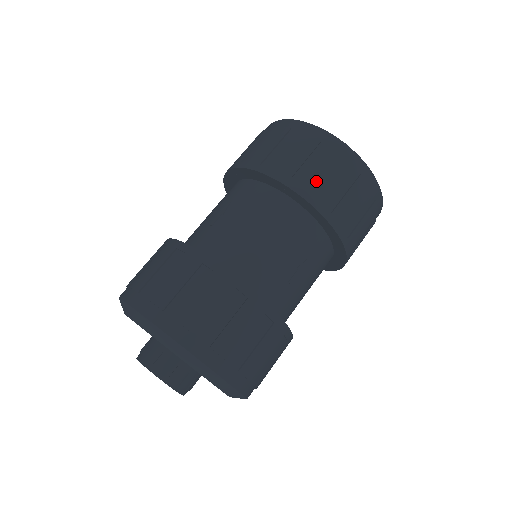
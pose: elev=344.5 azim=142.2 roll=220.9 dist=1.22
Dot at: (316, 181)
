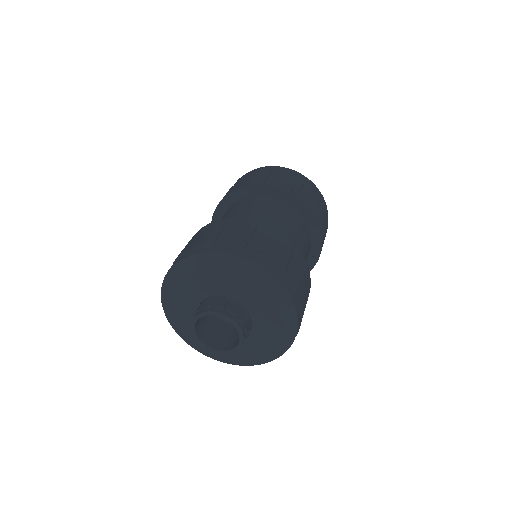
Dot at: (280, 181)
